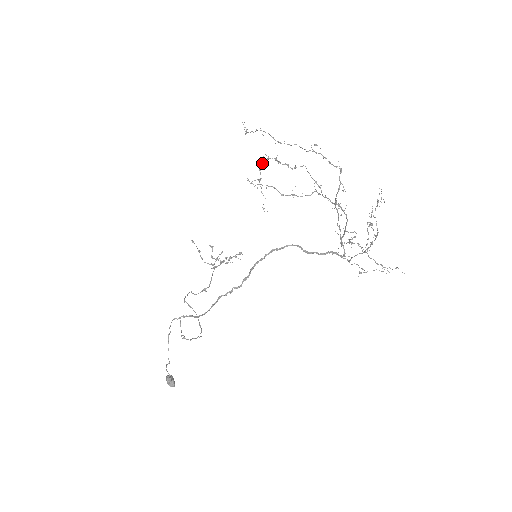
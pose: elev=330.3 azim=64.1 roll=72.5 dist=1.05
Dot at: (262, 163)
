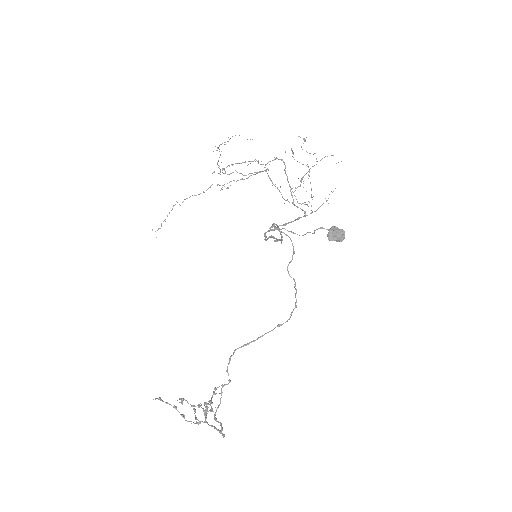
Dot at: (219, 146)
